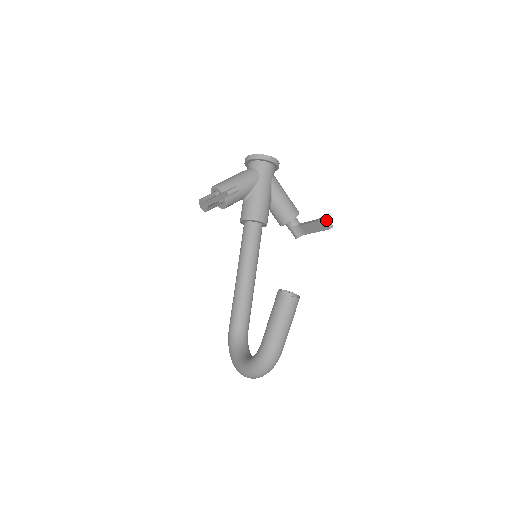
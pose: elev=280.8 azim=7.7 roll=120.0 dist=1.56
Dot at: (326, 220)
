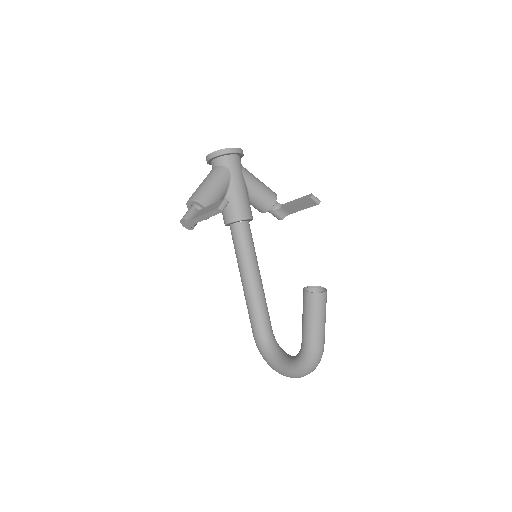
Dot at: (313, 197)
